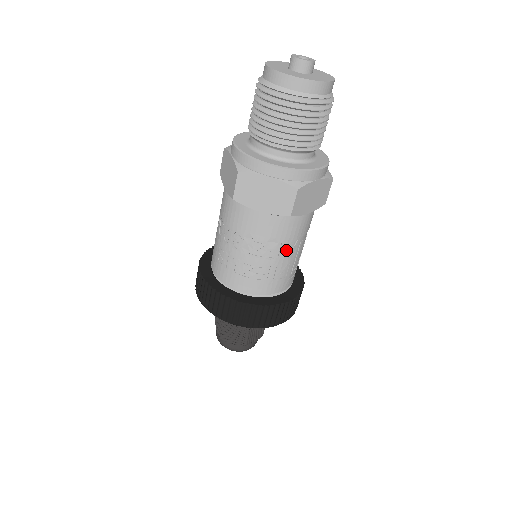
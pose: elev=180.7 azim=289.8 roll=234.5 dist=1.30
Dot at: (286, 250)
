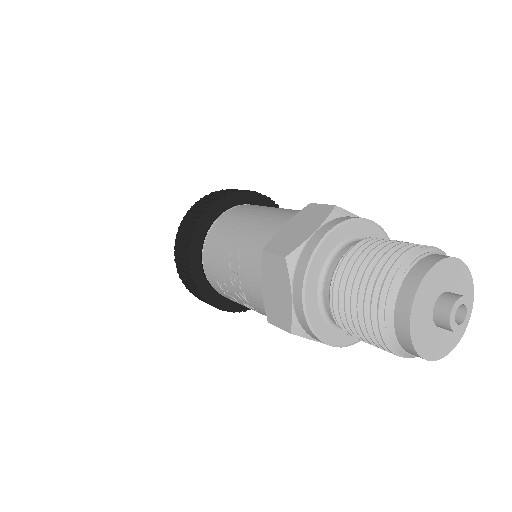
Dot at: occluded
